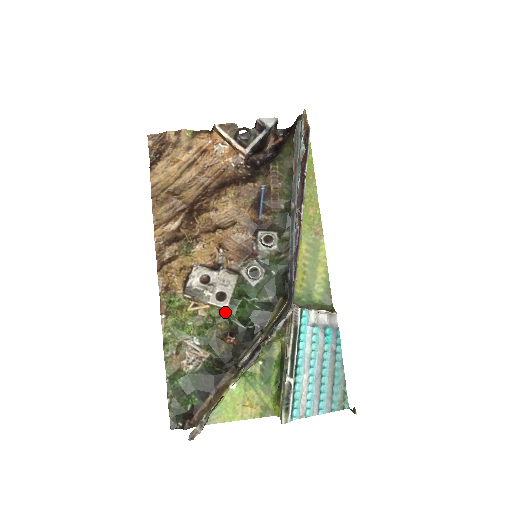
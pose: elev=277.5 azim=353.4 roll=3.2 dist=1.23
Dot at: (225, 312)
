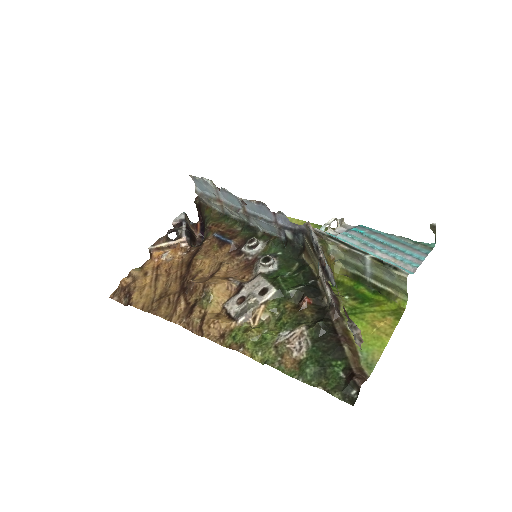
Dot at: (279, 295)
